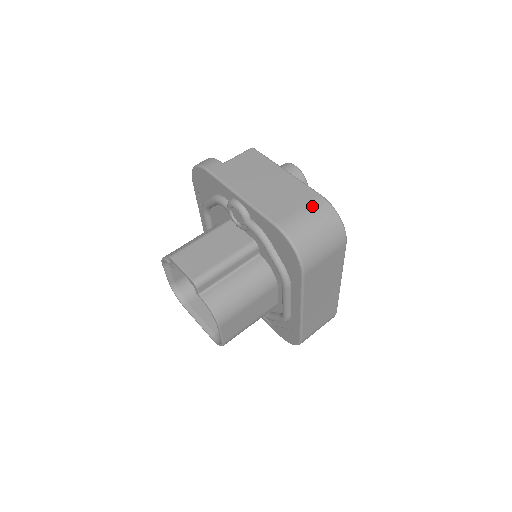
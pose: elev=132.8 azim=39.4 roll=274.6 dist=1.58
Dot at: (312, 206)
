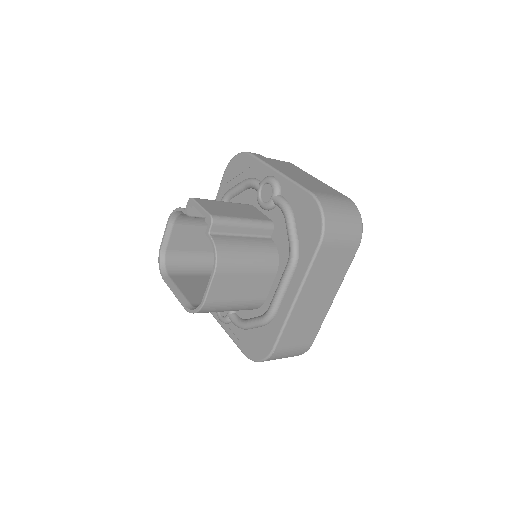
Dot at: (342, 198)
